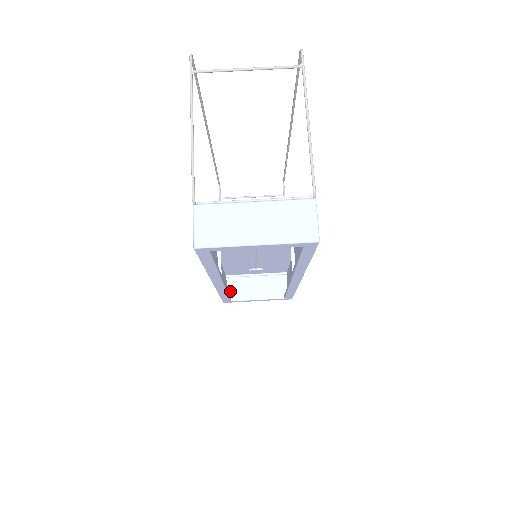
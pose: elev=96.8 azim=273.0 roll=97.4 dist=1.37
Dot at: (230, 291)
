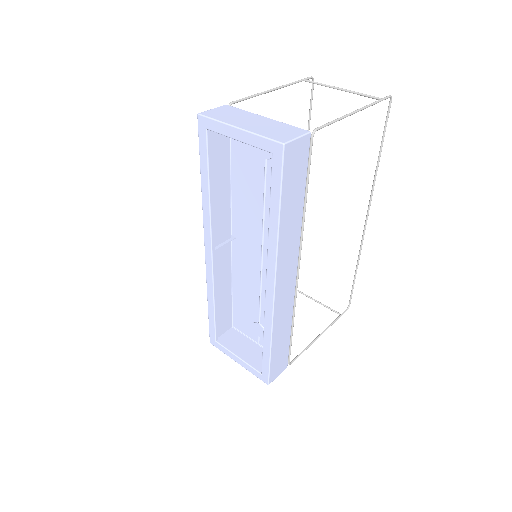
Dot at: (224, 337)
